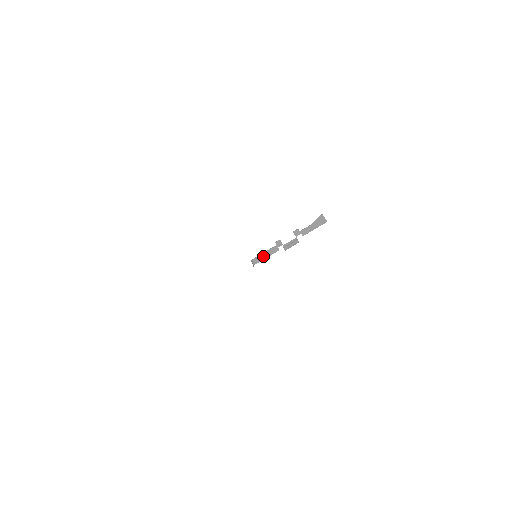
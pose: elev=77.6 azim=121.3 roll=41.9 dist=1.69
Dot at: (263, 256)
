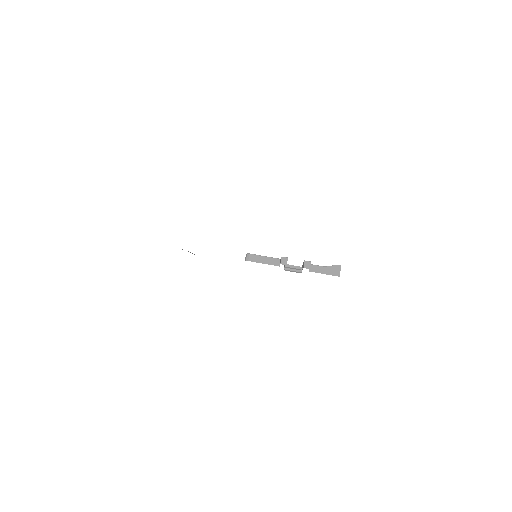
Dot at: (261, 259)
